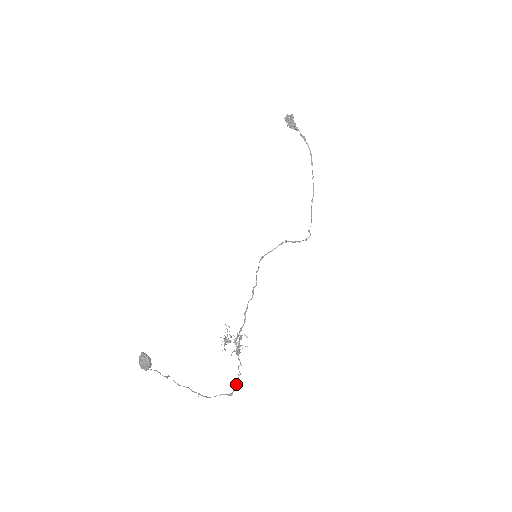
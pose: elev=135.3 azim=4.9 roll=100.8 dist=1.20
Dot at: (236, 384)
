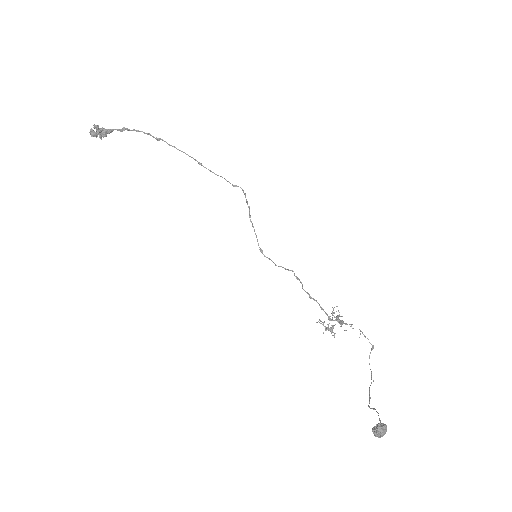
Dot at: occluded
